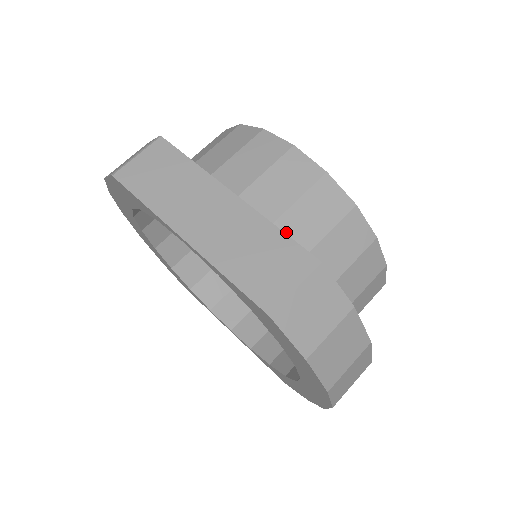
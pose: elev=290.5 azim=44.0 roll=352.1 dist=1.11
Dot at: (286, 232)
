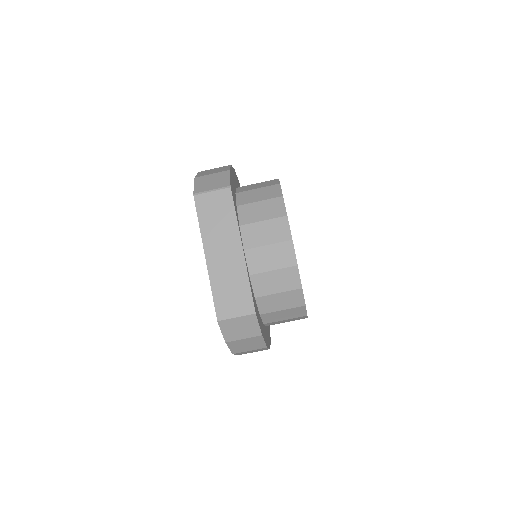
Dot at: (257, 282)
